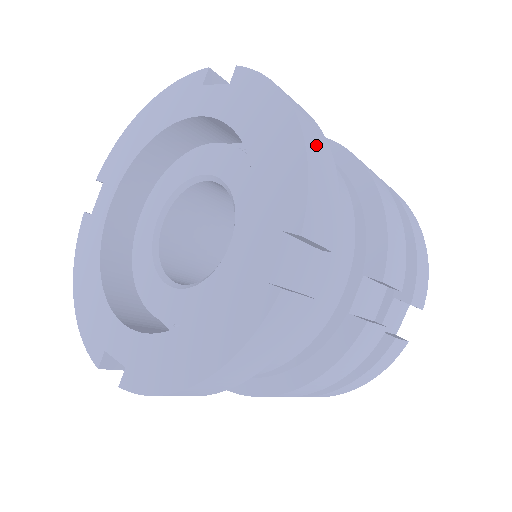
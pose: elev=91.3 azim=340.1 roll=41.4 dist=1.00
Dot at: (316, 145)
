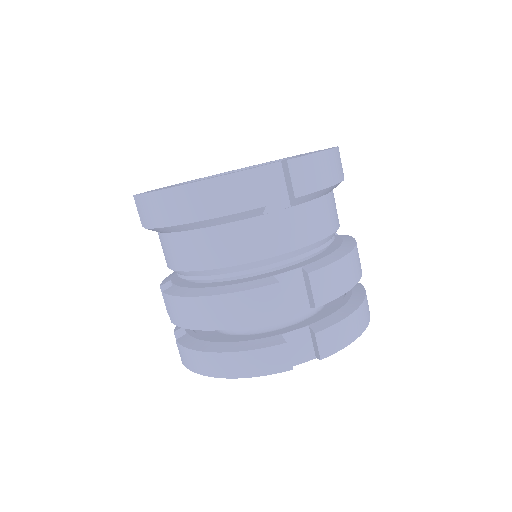
Dot at: (332, 164)
